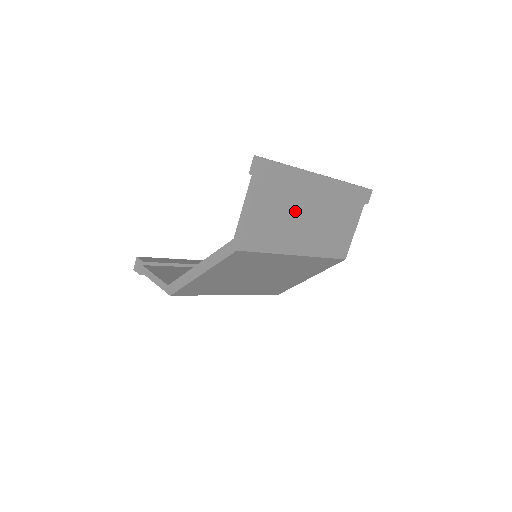
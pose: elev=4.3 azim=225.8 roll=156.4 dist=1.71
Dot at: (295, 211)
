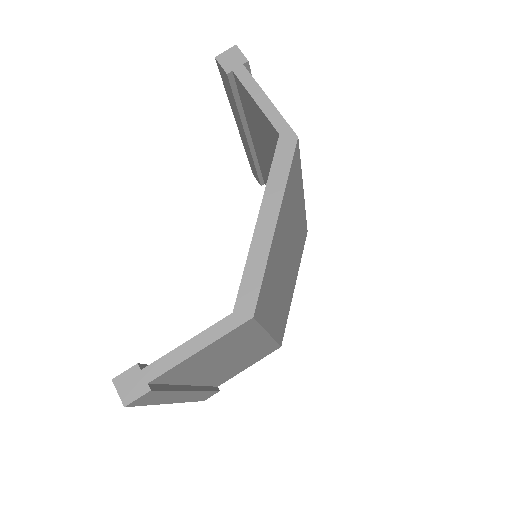
Dot at: occluded
